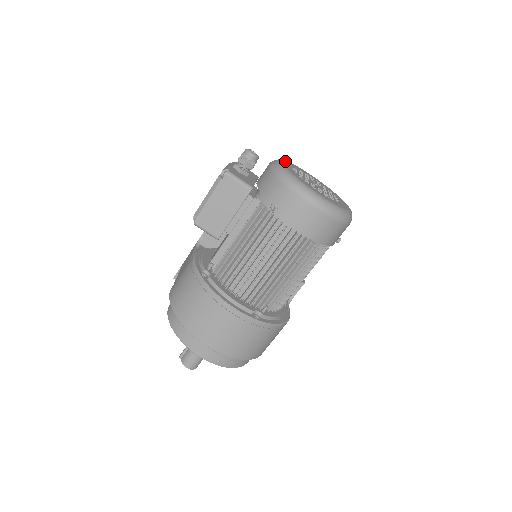
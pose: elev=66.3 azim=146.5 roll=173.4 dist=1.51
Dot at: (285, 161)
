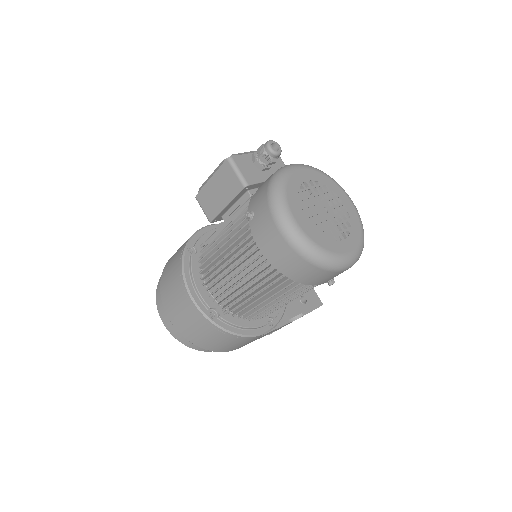
Dot at: (309, 169)
